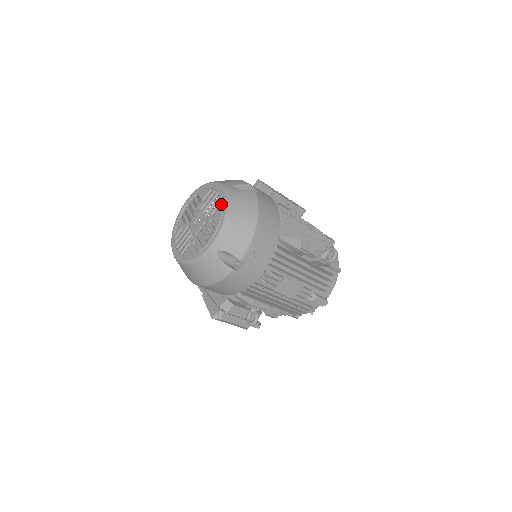
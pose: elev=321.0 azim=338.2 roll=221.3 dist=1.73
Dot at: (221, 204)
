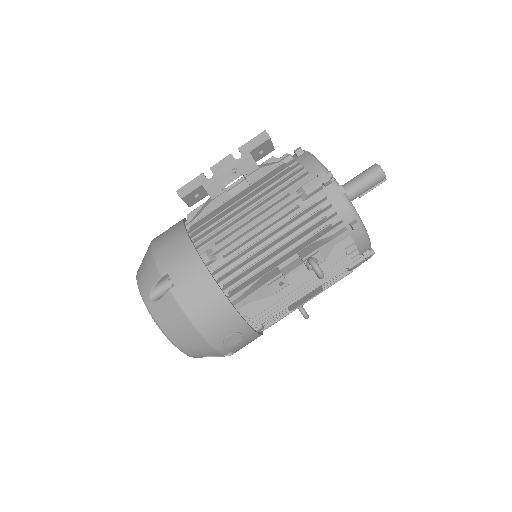
Dot at: (159, 328)
